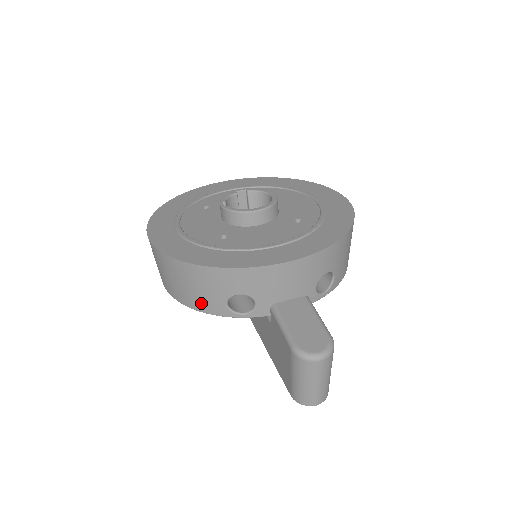
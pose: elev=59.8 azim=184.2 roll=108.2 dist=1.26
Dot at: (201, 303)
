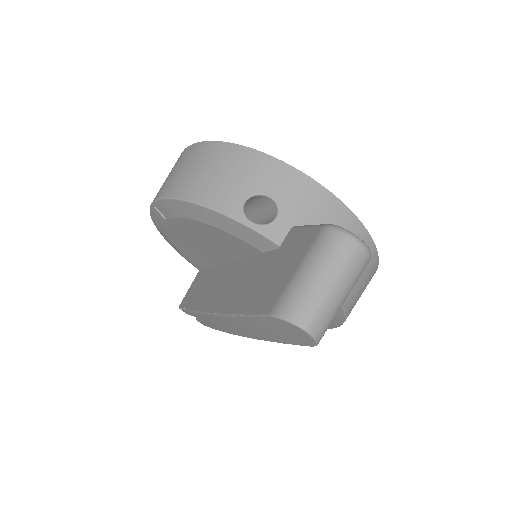
Dot at: (212, 193)
